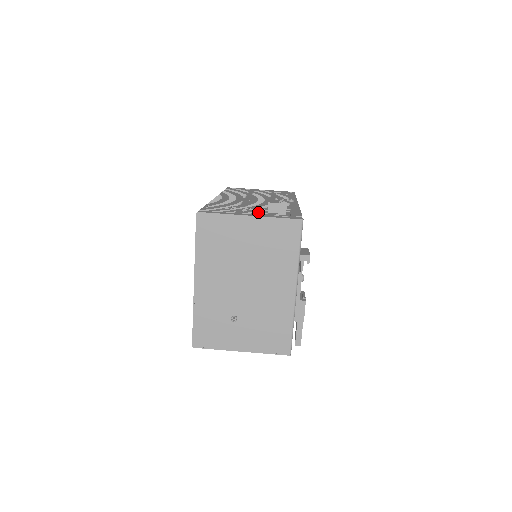
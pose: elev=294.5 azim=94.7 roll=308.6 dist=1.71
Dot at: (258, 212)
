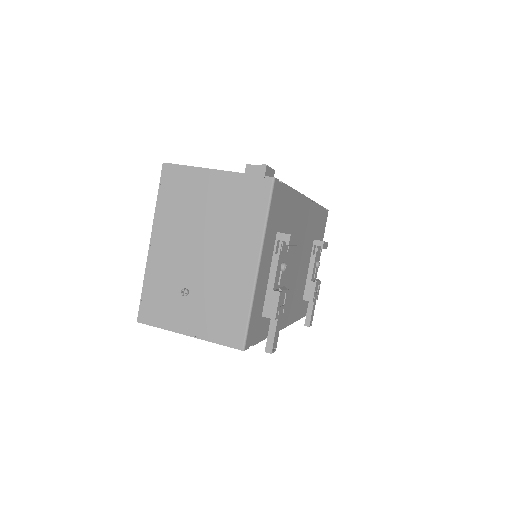
Dot at: occluded
